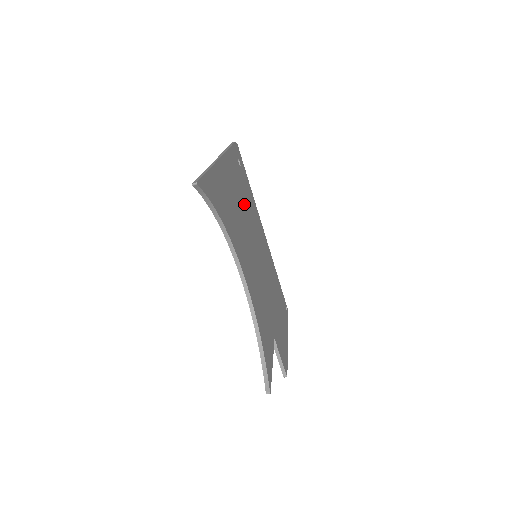
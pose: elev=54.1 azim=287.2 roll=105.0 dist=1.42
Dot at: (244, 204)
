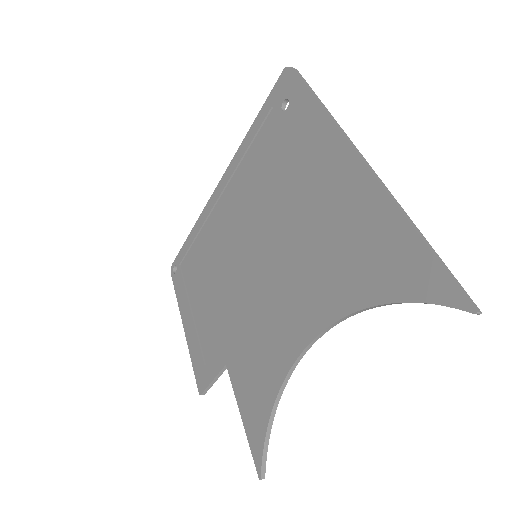
Dot at: (286, 187)
